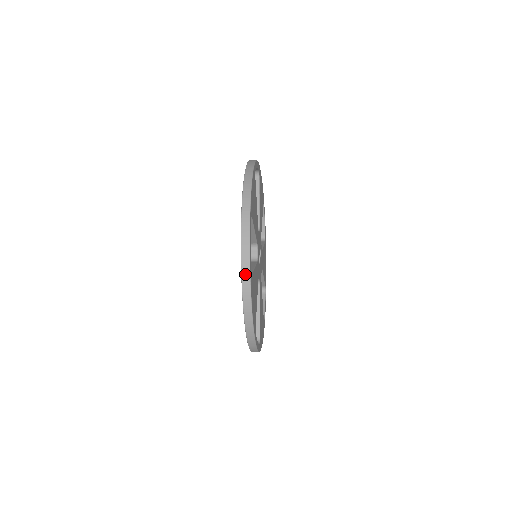
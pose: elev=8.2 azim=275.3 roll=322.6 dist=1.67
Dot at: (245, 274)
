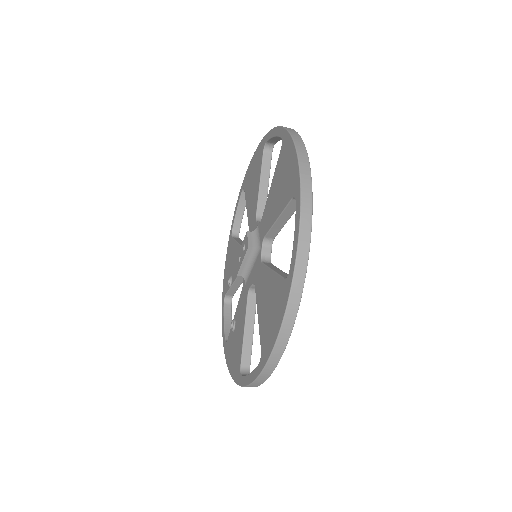
Dot at: (290, 129)
